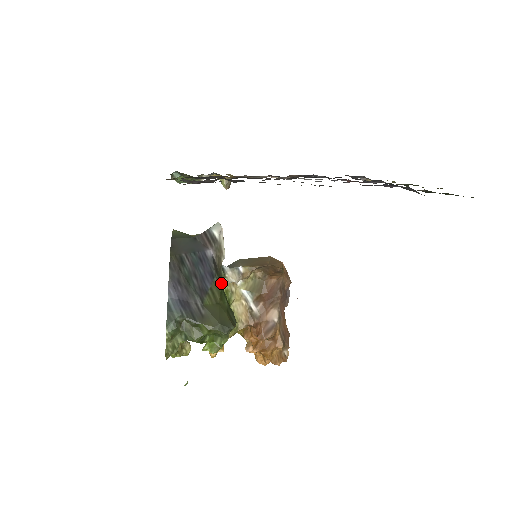
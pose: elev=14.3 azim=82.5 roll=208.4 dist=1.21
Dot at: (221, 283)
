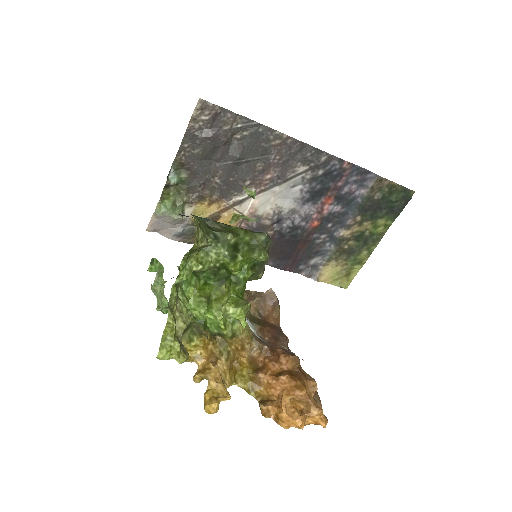
Dot at: occluded
